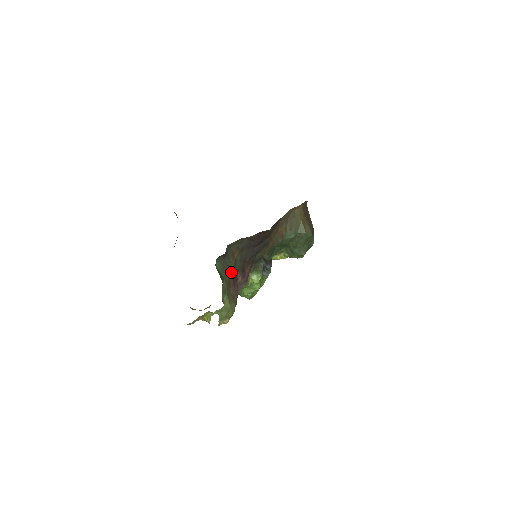
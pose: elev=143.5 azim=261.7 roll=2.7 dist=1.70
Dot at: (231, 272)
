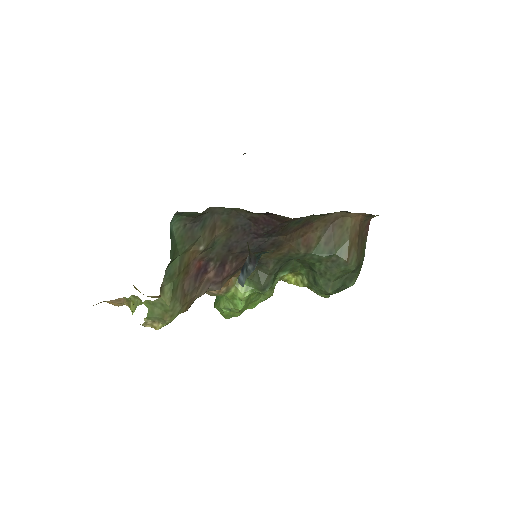
Dot at: (198, 253)
